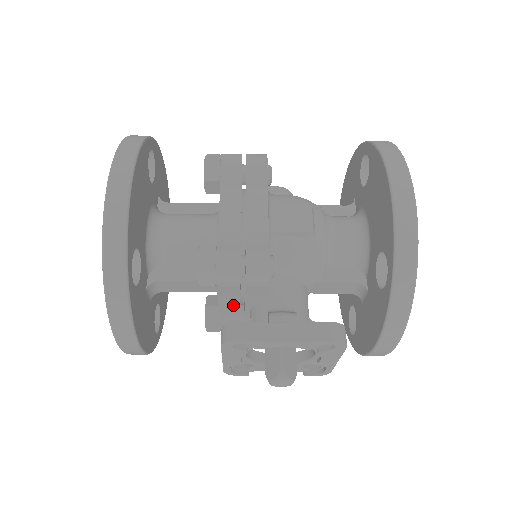
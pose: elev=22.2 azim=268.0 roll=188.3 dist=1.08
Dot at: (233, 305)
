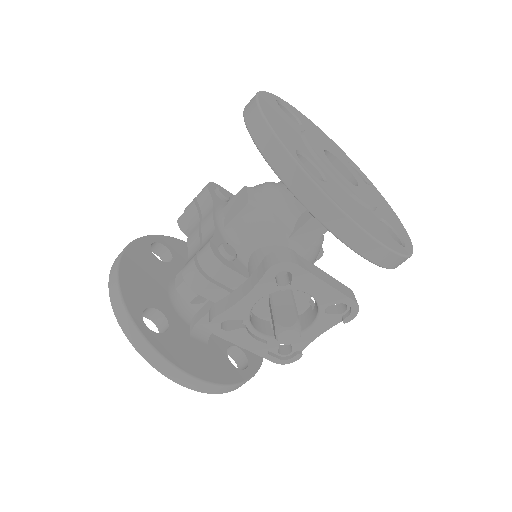
Dot at: occluded
